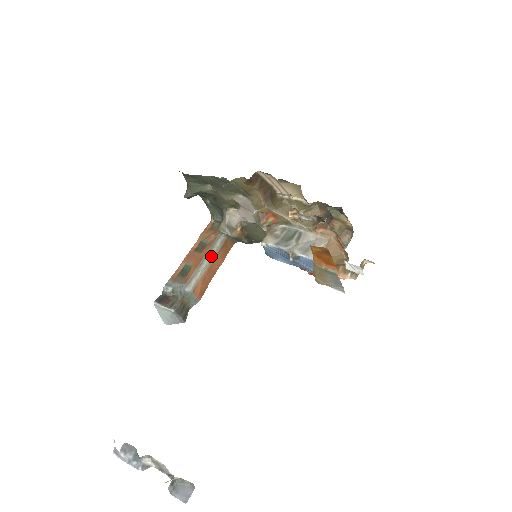
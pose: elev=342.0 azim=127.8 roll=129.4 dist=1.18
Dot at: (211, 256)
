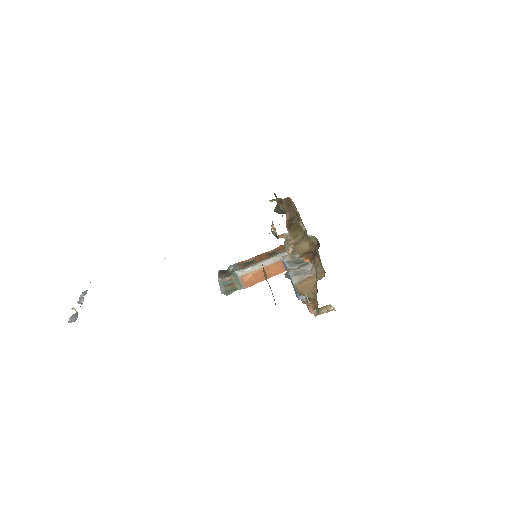
Dot at: (269, 261)
